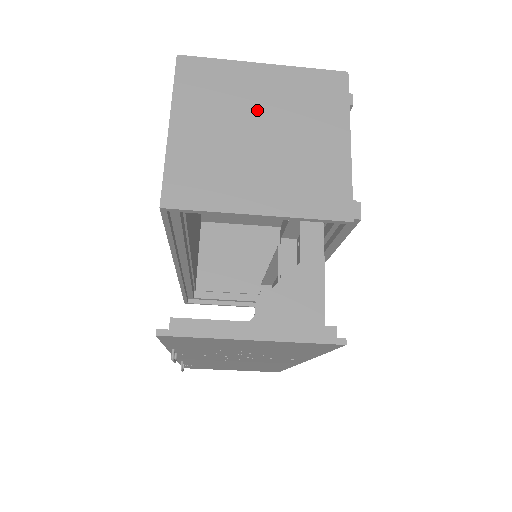
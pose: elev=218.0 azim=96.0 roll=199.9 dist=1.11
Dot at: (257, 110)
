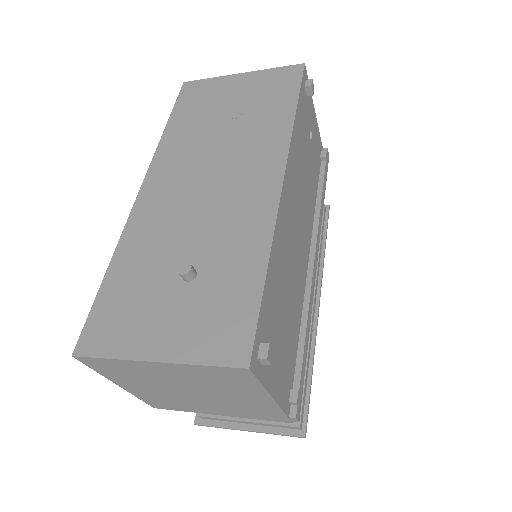
Dot at: (176, 383)
